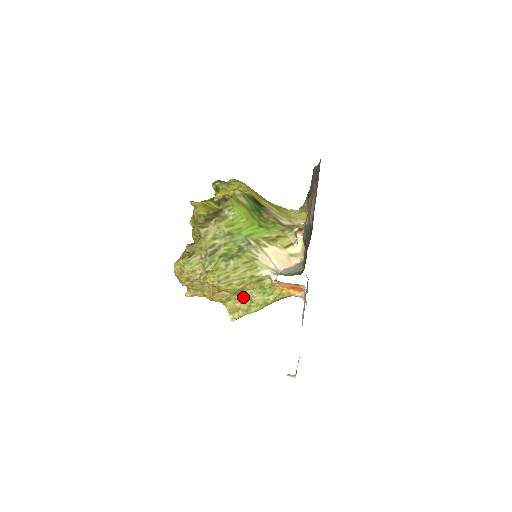
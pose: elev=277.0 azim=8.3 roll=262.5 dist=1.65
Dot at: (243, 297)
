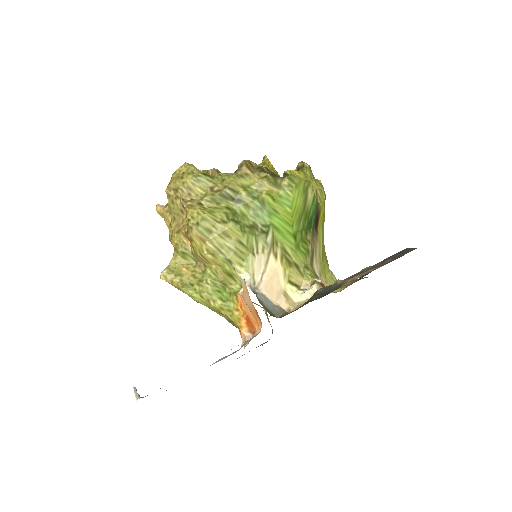
Dot at: (198, 270)
